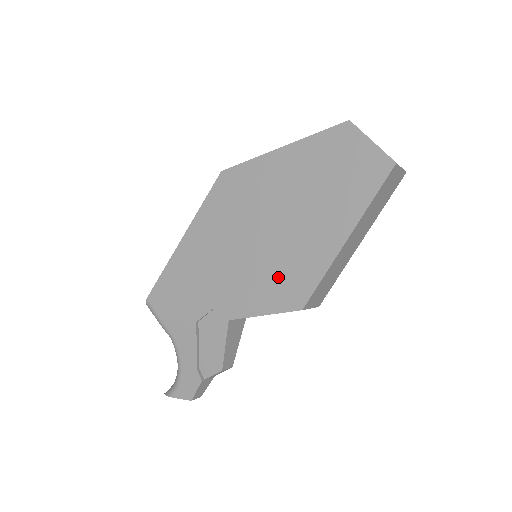
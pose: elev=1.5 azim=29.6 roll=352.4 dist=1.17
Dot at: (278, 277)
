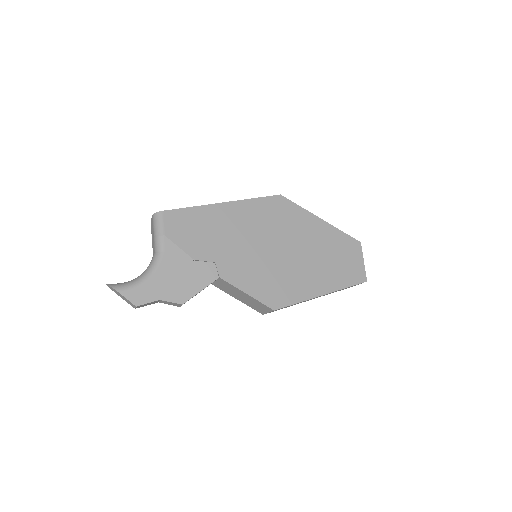
Dot at: (273, 281)
